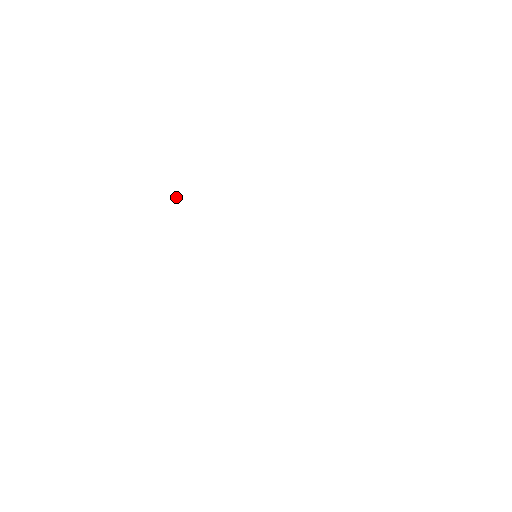
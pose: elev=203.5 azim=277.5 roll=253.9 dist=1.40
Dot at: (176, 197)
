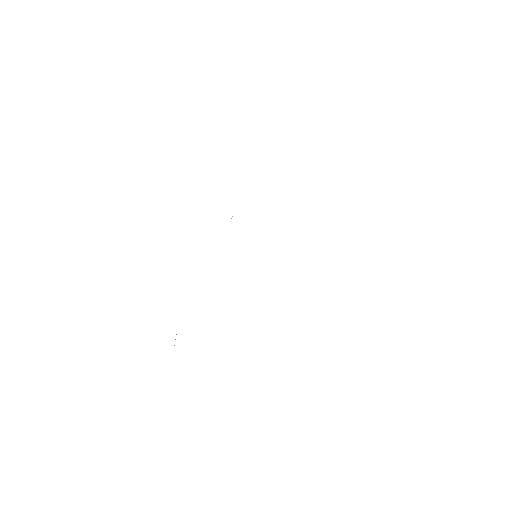
Dot at: occluded
